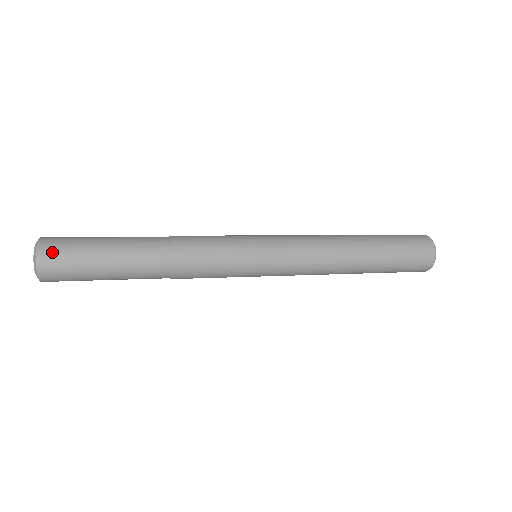
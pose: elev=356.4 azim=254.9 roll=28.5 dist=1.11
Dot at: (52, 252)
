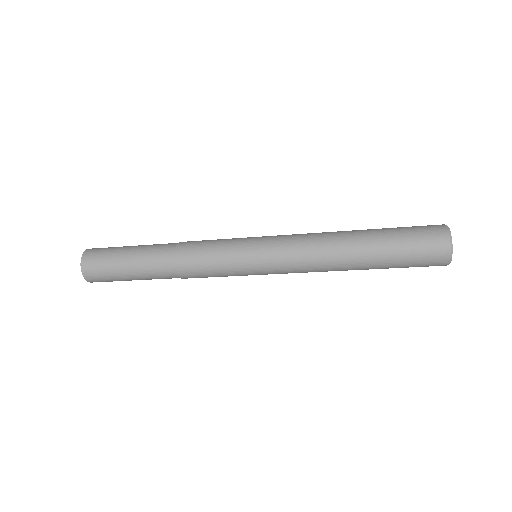
Dot at: (99, 248)
